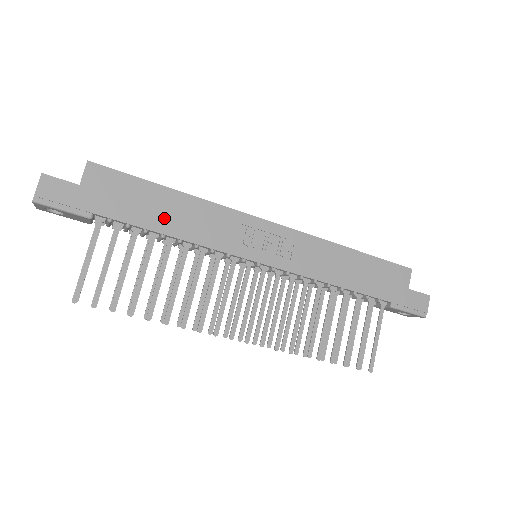
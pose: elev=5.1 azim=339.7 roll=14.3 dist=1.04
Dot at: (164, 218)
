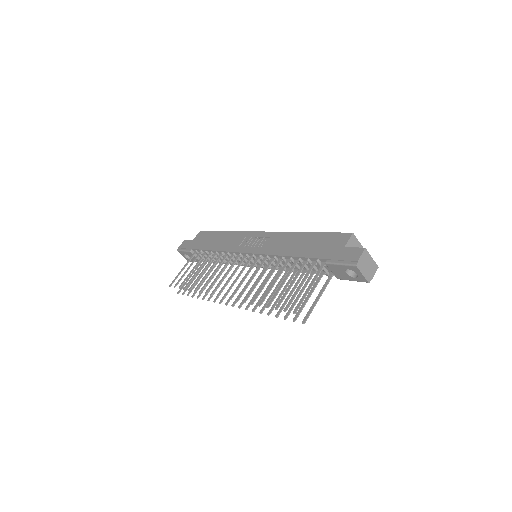
Dot at: (214, 244)
